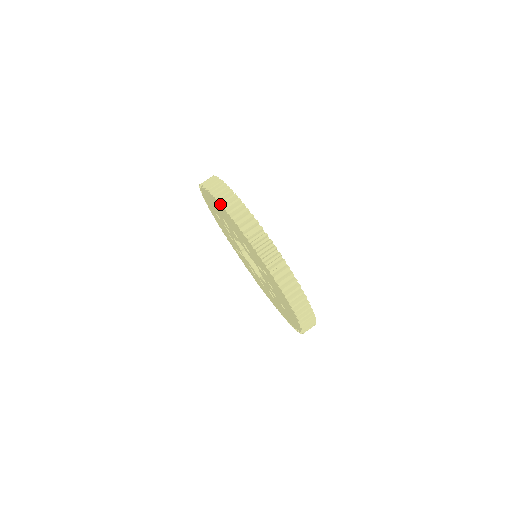
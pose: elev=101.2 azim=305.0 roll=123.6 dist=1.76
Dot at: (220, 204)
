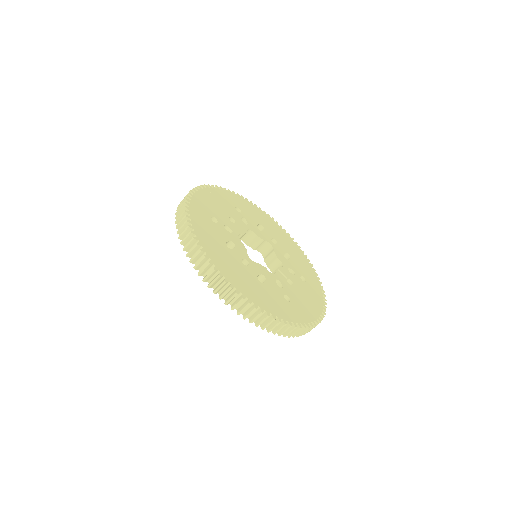
Dot at: occluded
